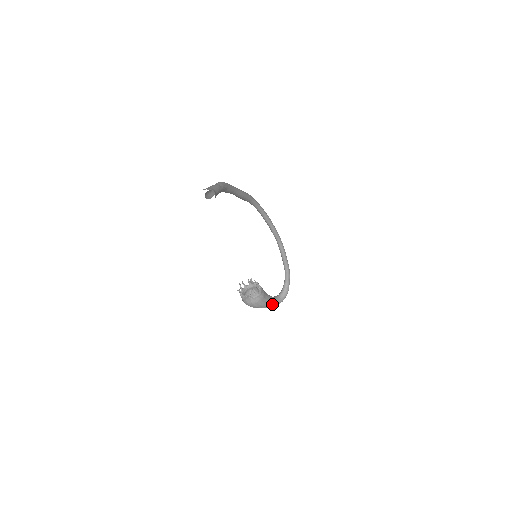
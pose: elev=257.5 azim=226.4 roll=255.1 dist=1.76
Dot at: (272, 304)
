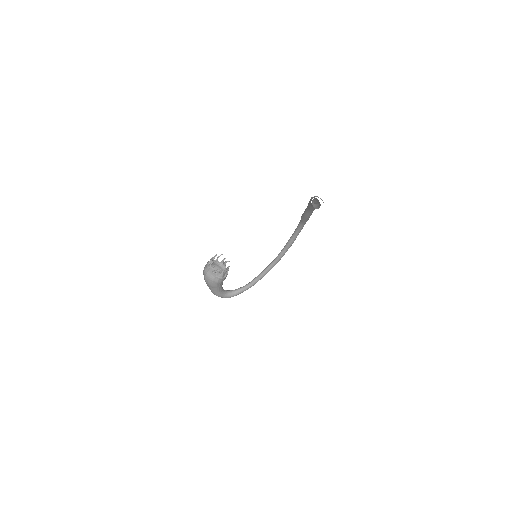
Dot at: (217, 292)
